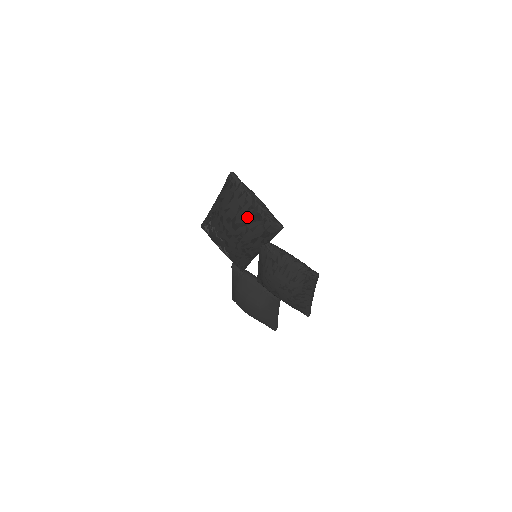
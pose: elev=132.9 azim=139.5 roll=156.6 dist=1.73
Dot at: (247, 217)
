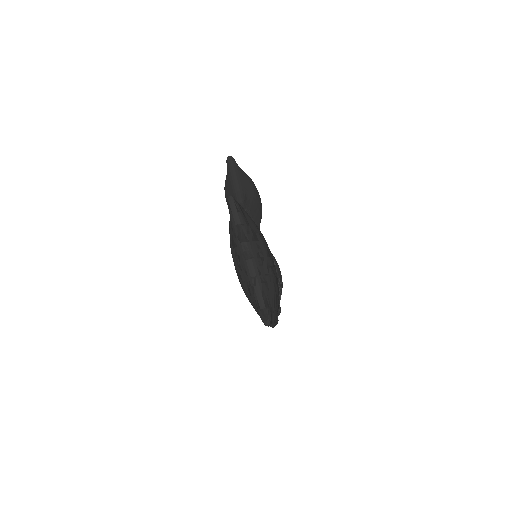
Dot at: occluded
